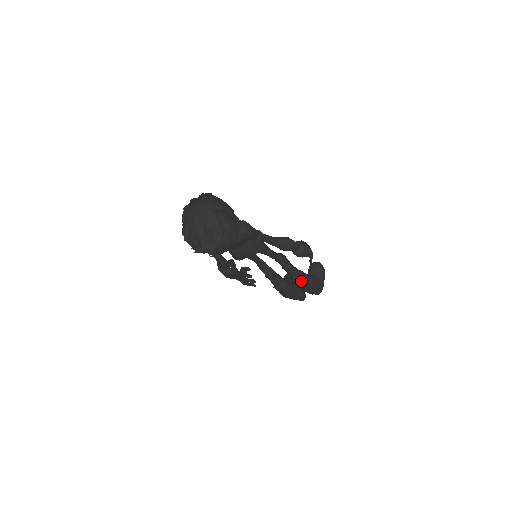
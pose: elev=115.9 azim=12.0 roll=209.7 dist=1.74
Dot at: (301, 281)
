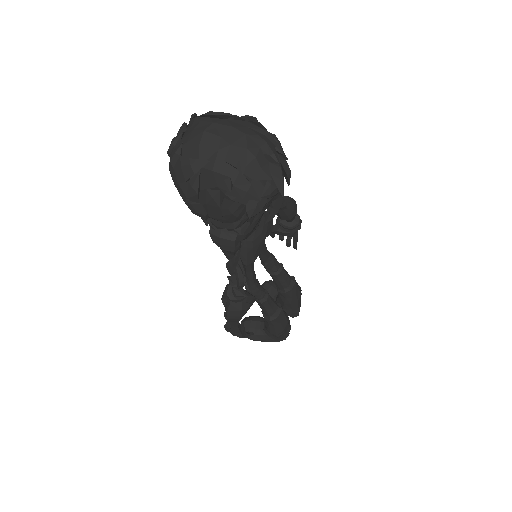
Dot at: (295, 286)
